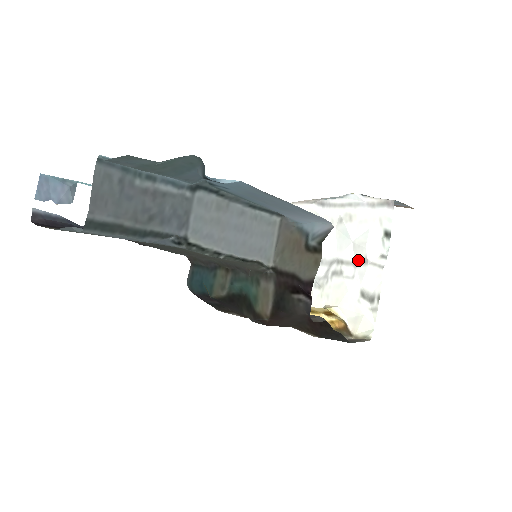
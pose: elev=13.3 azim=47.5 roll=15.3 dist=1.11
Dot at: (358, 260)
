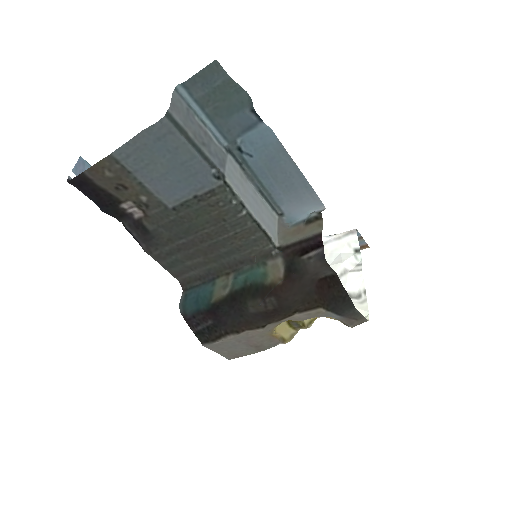
Dot at: (338, 275)
